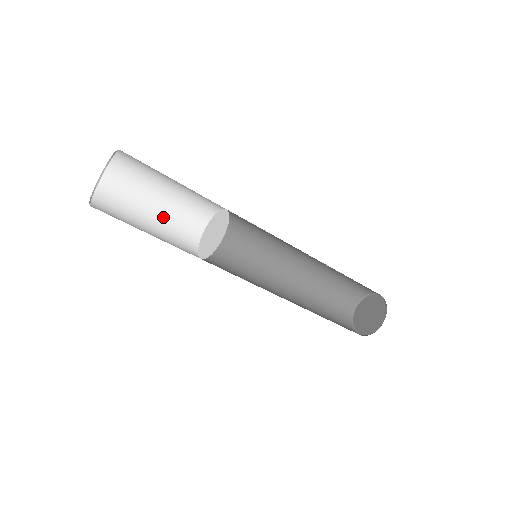
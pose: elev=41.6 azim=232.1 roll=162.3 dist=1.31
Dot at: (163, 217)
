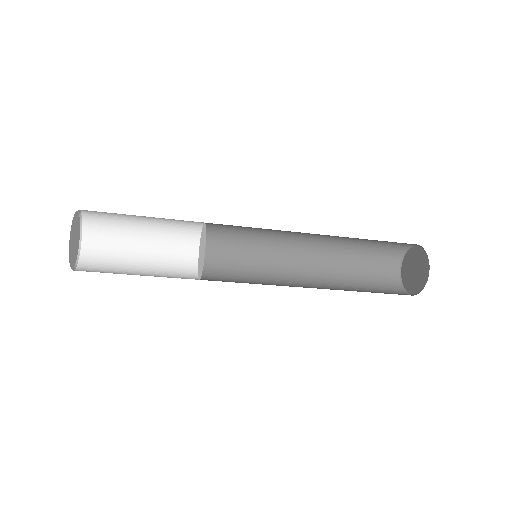
Dot at: (155, 237)
